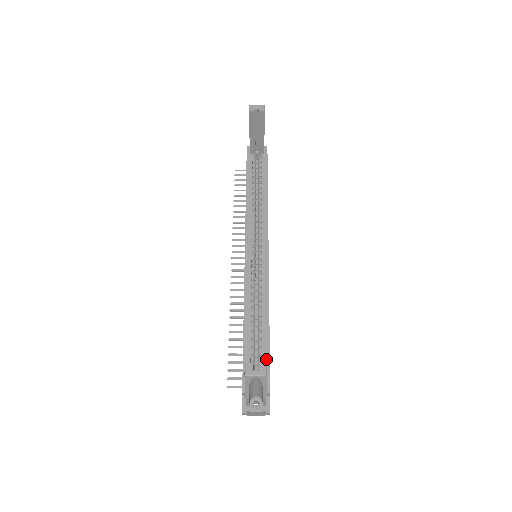
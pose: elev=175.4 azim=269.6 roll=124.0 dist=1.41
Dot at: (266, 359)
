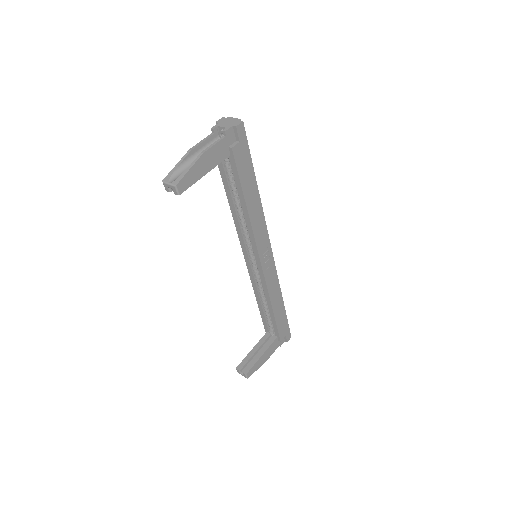
Dot at: (275, 326)
